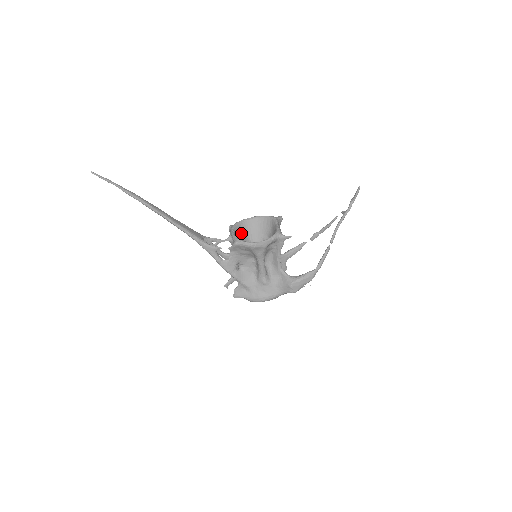
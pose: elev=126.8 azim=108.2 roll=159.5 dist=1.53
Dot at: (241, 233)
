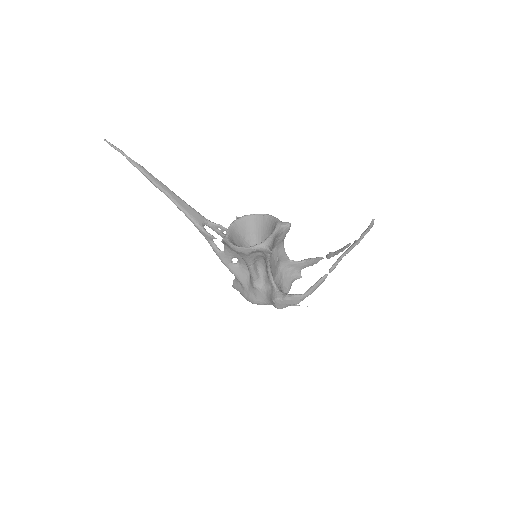
Dot at: (246, 228)
